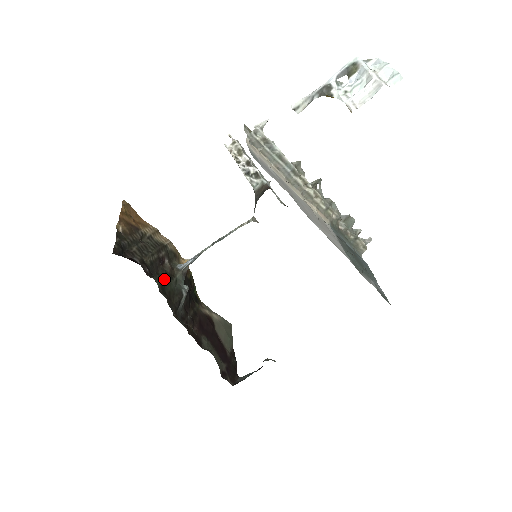
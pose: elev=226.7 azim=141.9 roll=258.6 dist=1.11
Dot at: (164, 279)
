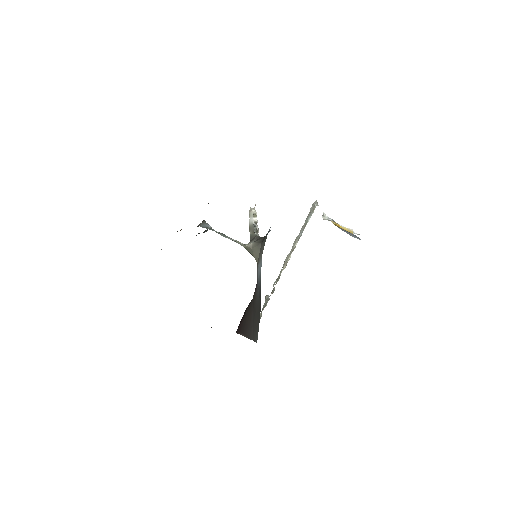
Dot at: occluded
